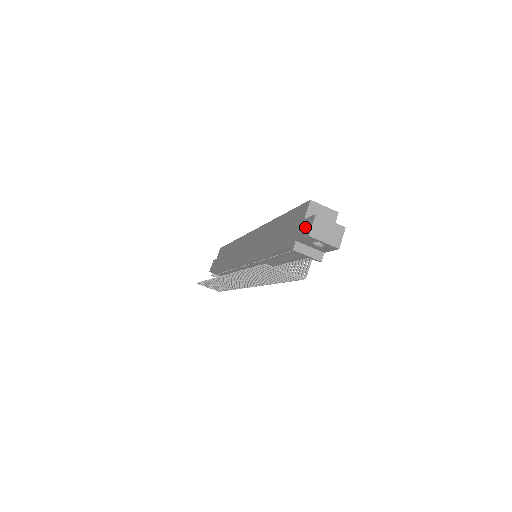
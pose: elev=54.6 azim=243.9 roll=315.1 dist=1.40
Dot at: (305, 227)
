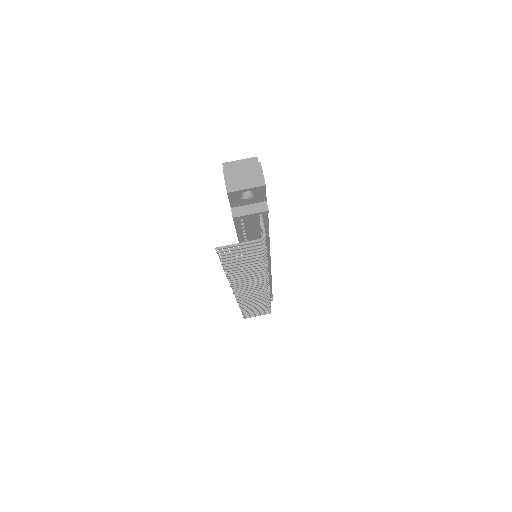
Dot at: occluded
